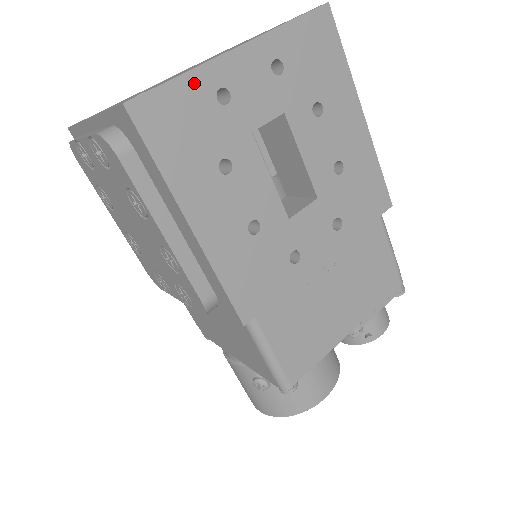
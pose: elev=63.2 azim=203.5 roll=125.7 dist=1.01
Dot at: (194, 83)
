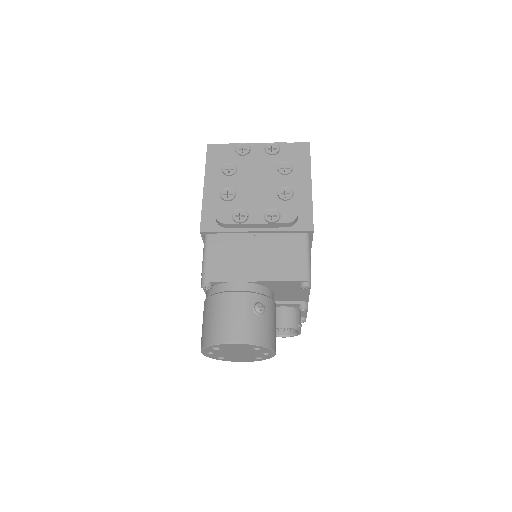
Dot at: occluded
